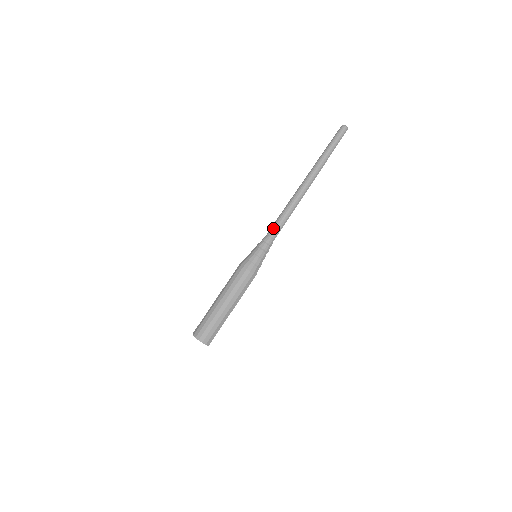
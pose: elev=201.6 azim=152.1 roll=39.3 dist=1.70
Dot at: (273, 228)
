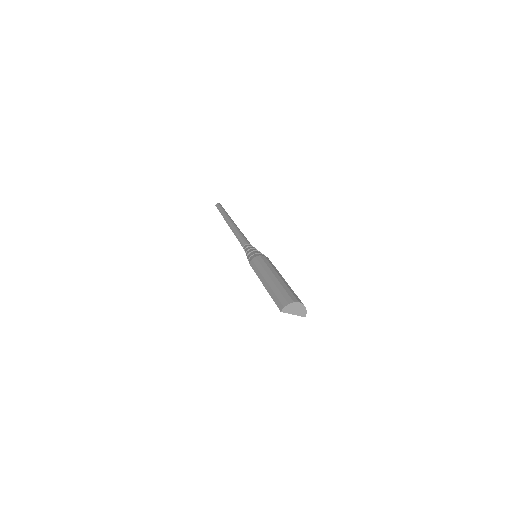
Dot at: (247, 240)
